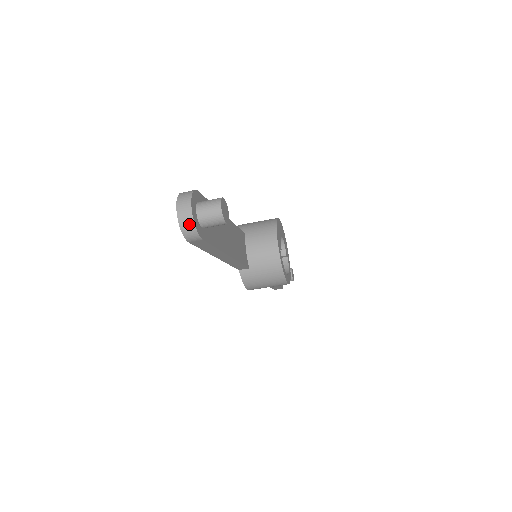
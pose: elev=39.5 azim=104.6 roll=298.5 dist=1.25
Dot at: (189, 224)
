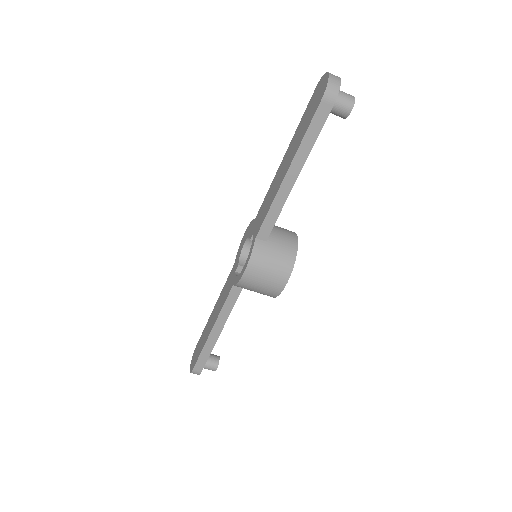
Dot at: (336, 83)
